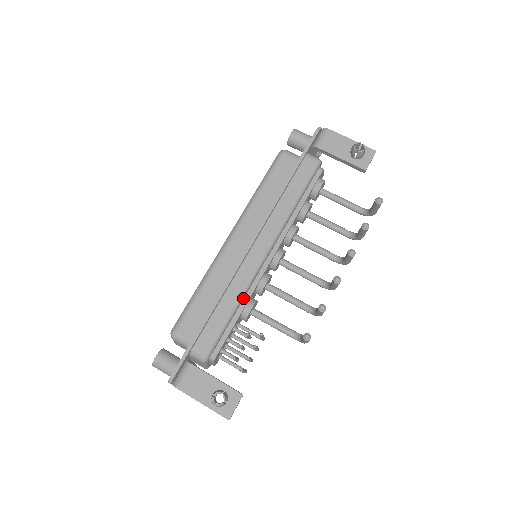
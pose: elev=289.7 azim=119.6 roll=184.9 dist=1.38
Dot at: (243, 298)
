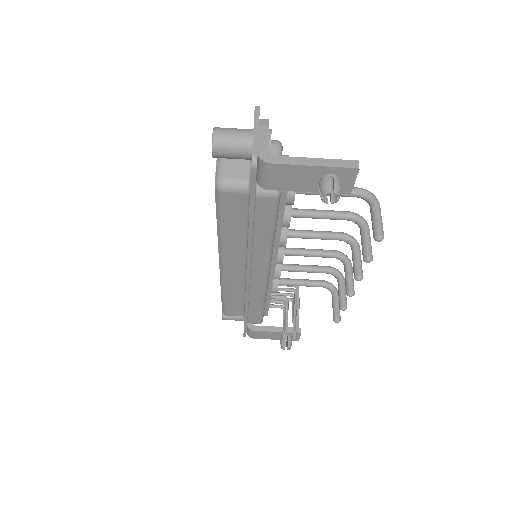
Dot at: (266, 294)
